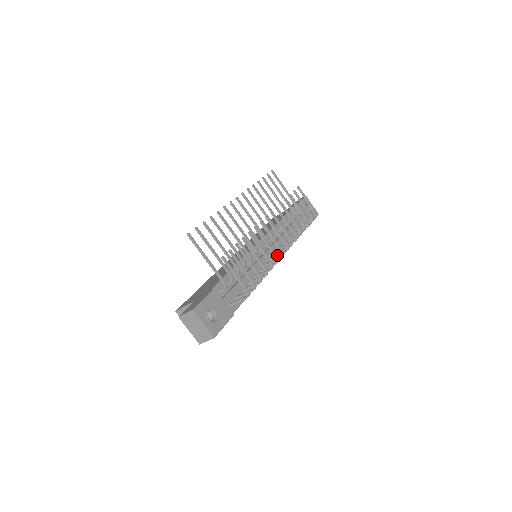
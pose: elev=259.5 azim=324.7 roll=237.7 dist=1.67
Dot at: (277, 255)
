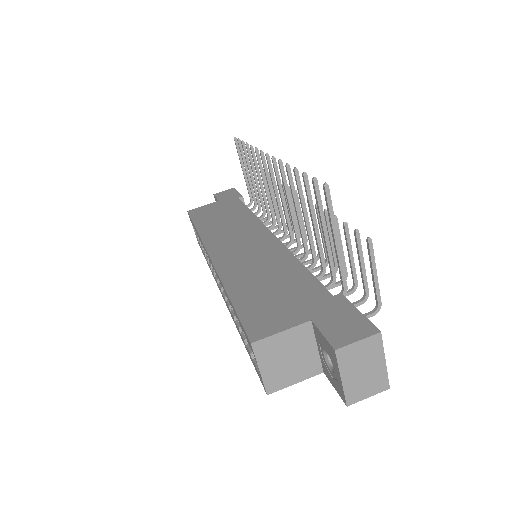
Dot at: occluded
